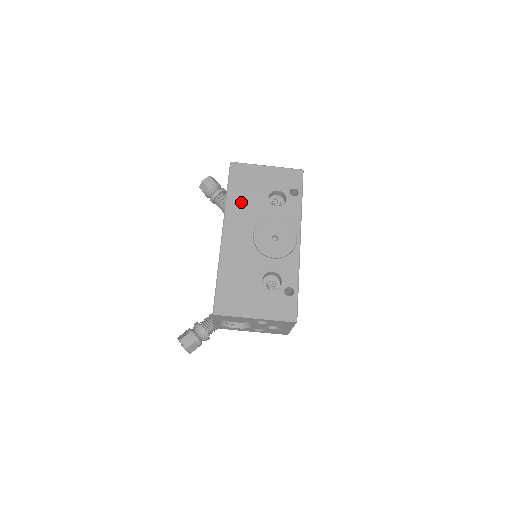
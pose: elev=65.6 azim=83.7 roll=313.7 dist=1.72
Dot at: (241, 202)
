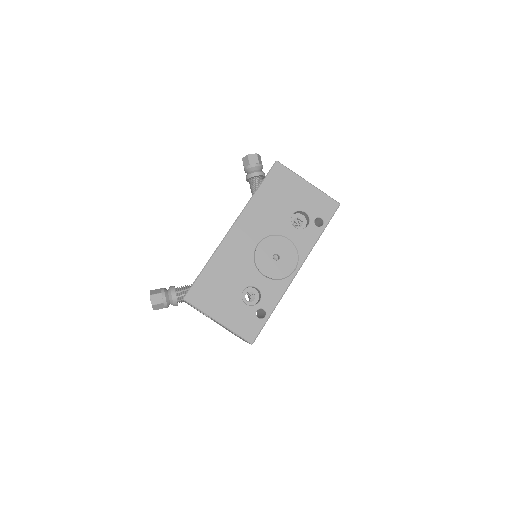
Dot at: (264, 206)
